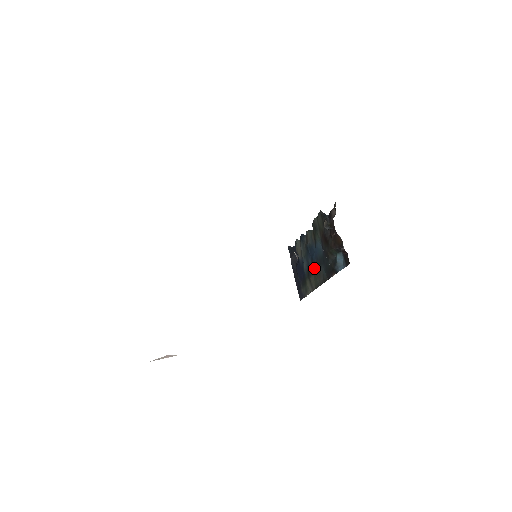
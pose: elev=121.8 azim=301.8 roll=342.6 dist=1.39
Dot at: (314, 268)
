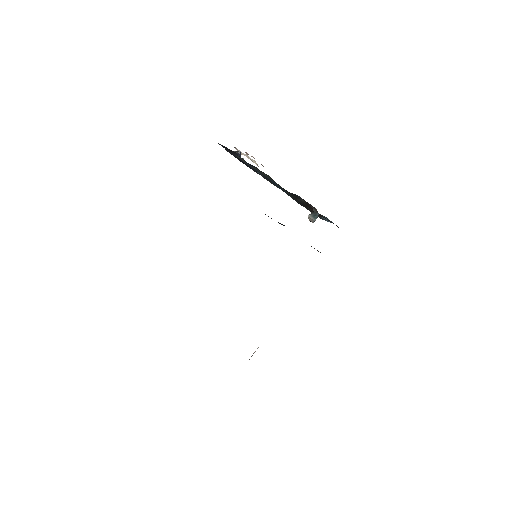
Dot at: occluded
